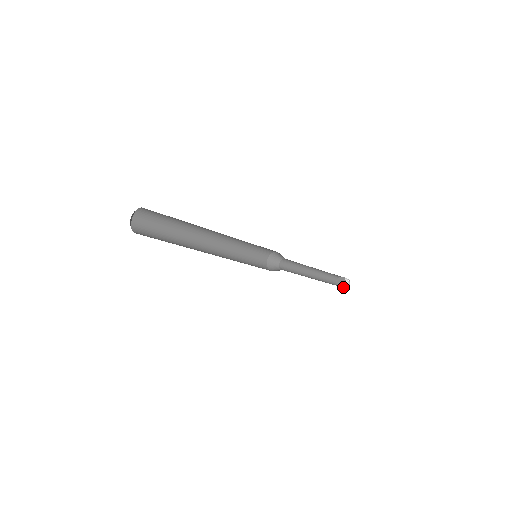
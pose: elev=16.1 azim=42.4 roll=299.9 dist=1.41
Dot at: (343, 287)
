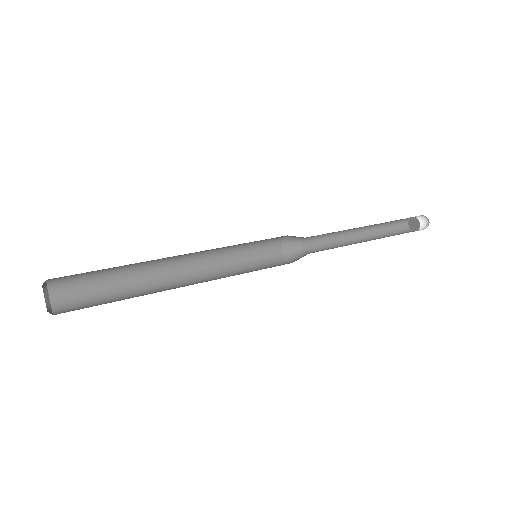
Dot at: (423, 229)
